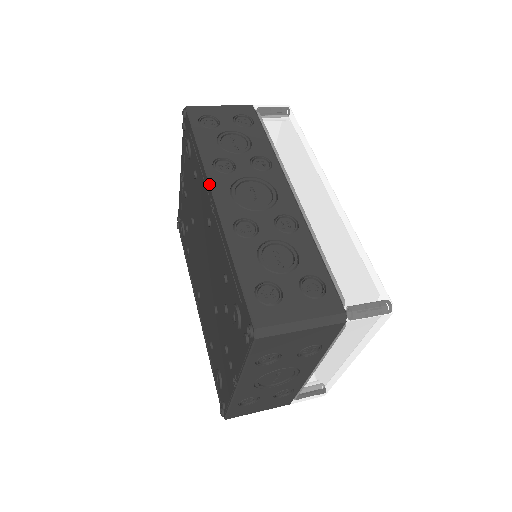
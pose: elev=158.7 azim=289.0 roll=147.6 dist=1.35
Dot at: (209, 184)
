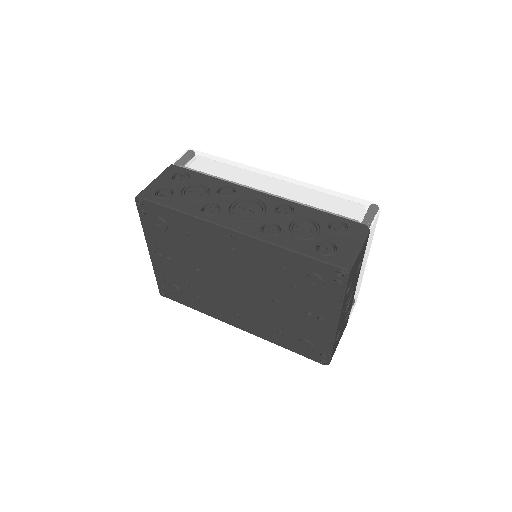
Dot at: (219, 226)
